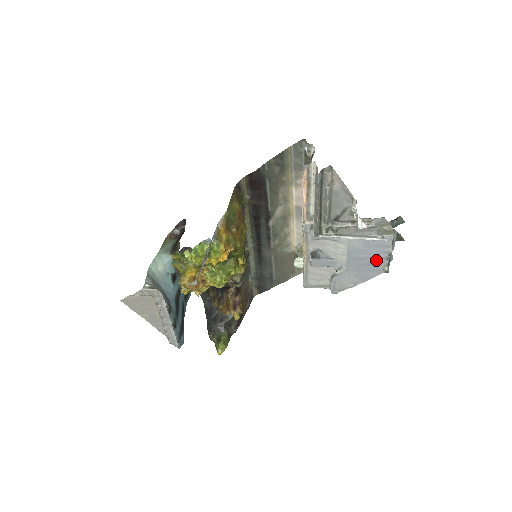
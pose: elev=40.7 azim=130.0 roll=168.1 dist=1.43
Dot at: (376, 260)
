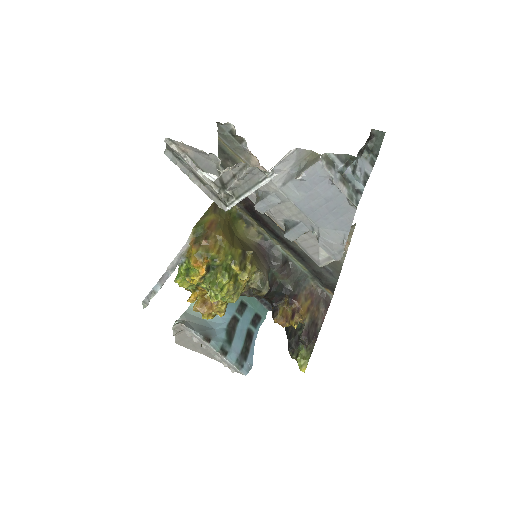
Dot at: (333, 199)
